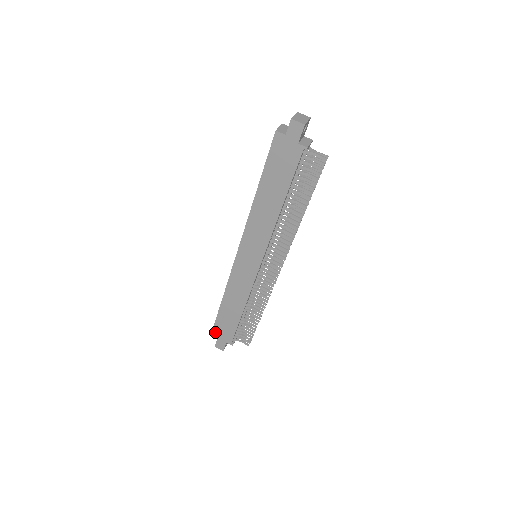
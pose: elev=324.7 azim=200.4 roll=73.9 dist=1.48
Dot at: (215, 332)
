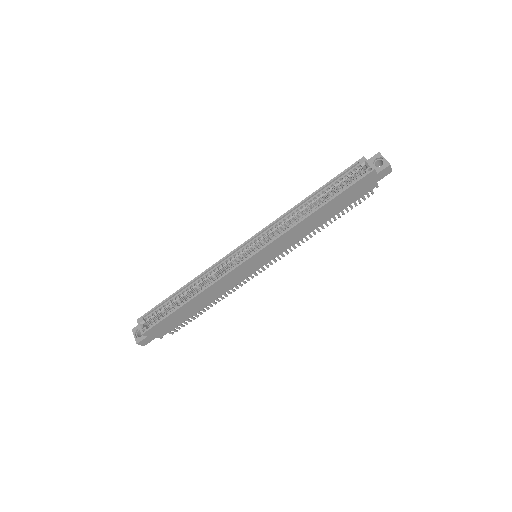
Dot at: (152, 330)
